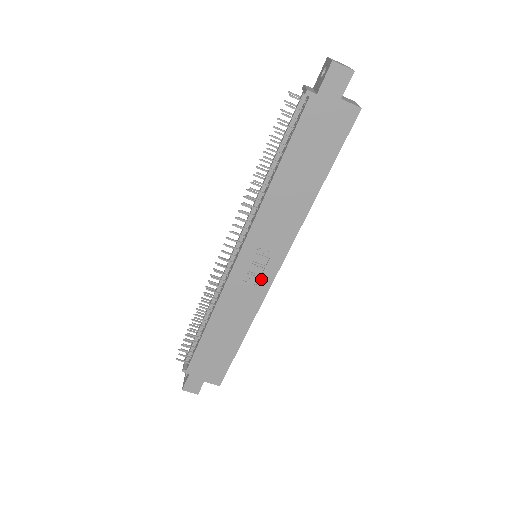
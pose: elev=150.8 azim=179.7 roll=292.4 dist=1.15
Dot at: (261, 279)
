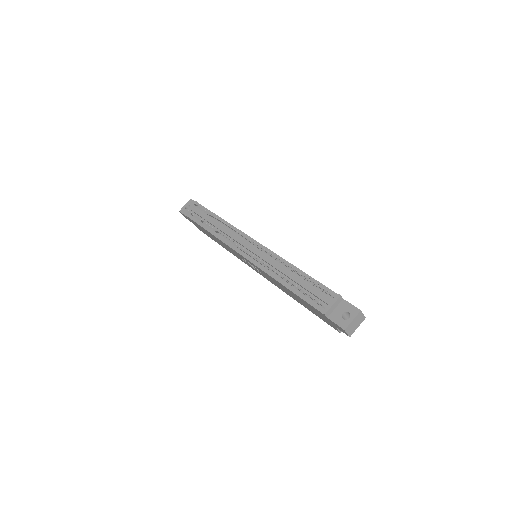
Dot at: (247, 263)
